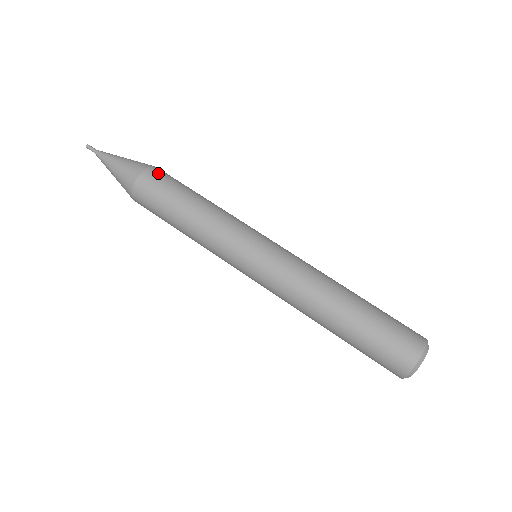
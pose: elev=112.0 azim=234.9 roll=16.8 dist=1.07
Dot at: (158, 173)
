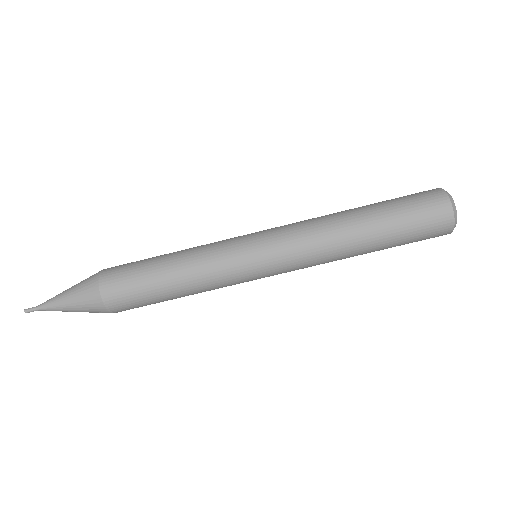
Dot at: (116, 298)
